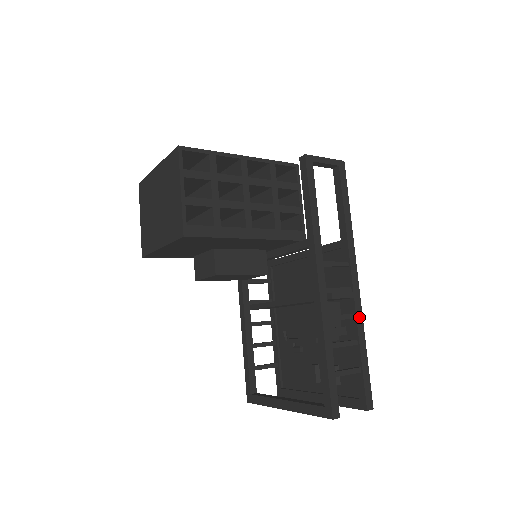
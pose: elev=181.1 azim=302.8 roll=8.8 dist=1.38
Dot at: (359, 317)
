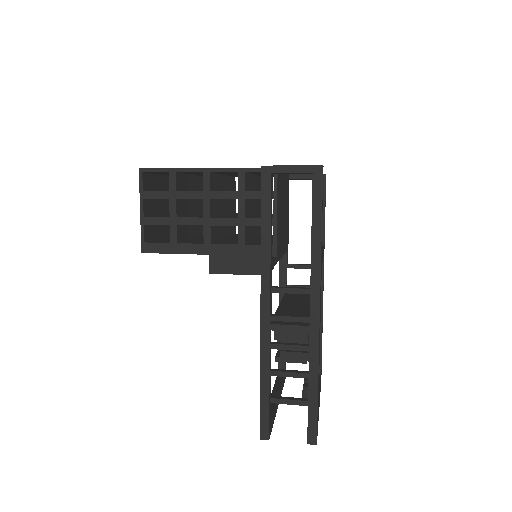
Dot at: (313, 351)
